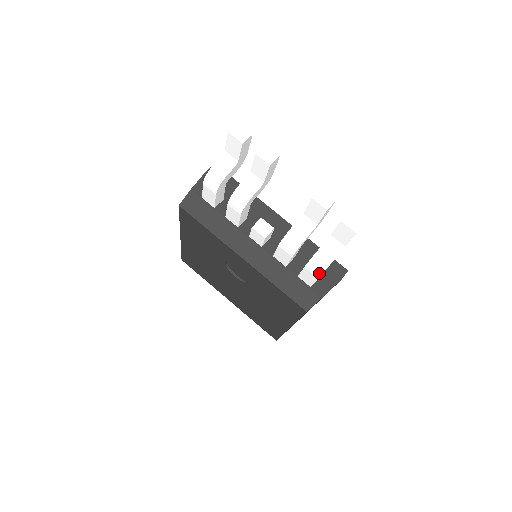
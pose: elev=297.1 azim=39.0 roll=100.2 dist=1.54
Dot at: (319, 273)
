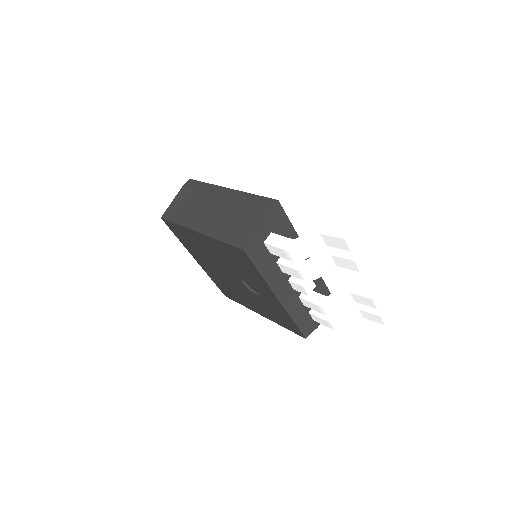
Dot at: (336, 329)
